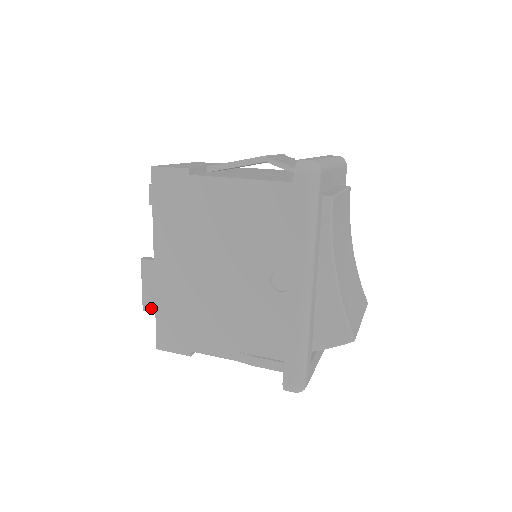
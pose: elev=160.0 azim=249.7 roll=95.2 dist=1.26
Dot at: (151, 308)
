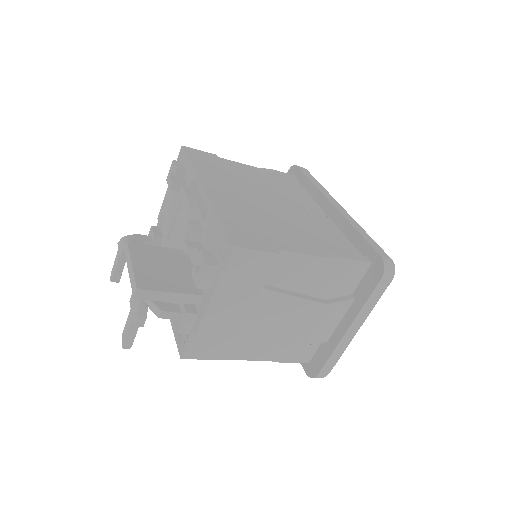
Dot at: (151, 286)
